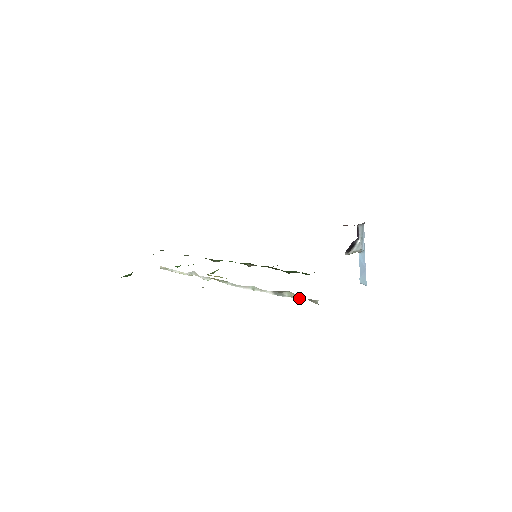
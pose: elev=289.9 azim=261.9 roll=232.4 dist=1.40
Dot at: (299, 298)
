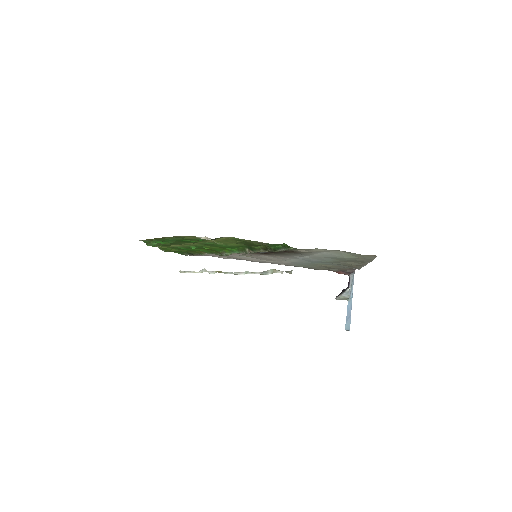
Dot at: (279, 272)
